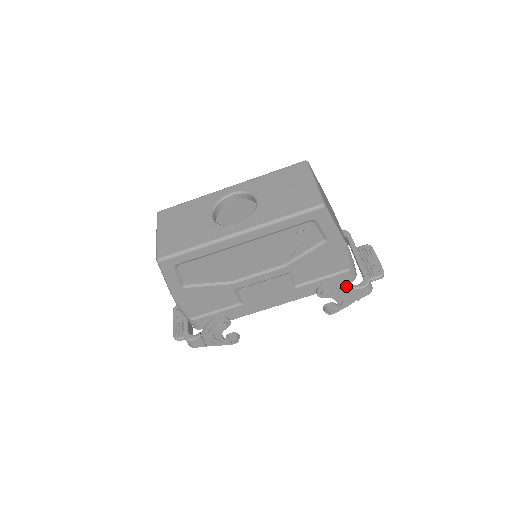
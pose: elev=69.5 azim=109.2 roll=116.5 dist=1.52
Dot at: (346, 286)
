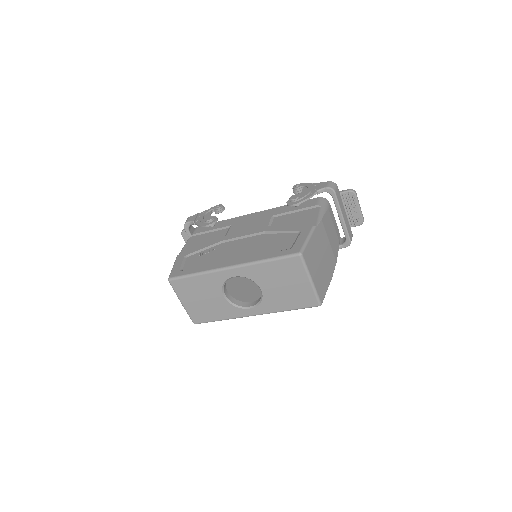
Dot at: occluded
